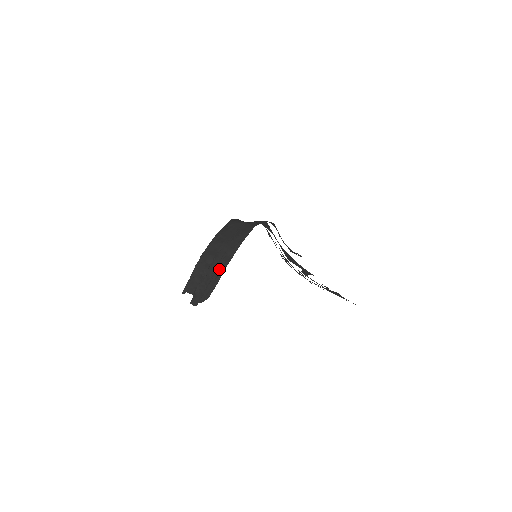
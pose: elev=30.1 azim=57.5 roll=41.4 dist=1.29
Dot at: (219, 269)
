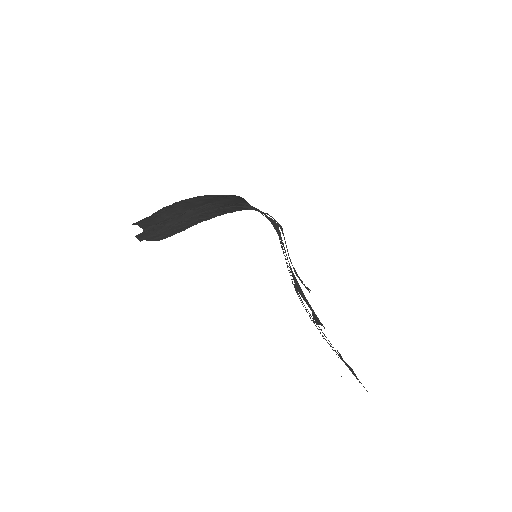
Dot at: (188, 222)
